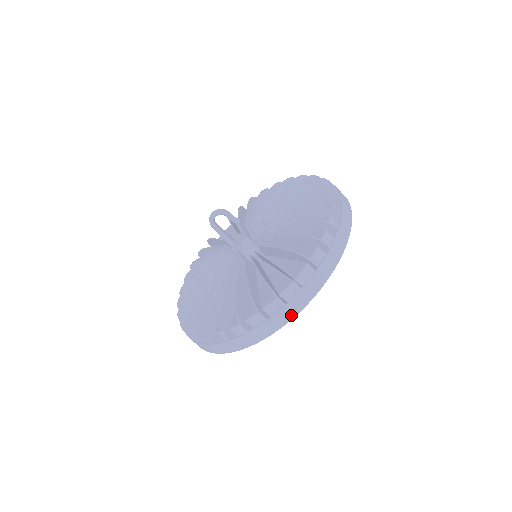
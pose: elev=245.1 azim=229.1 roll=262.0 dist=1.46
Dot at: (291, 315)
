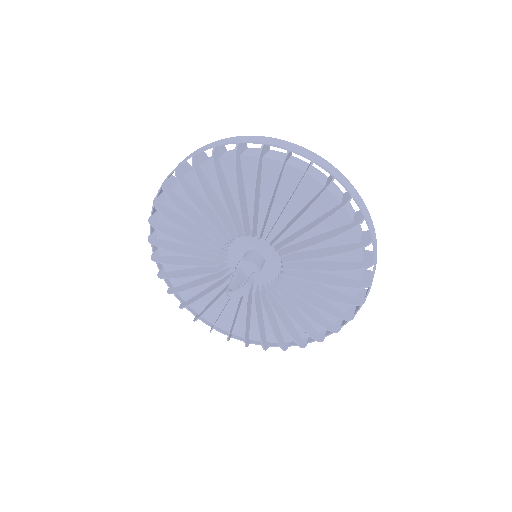
Dot at: occluded
